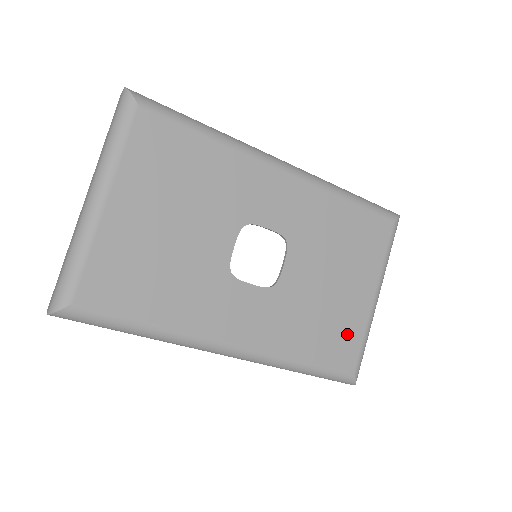
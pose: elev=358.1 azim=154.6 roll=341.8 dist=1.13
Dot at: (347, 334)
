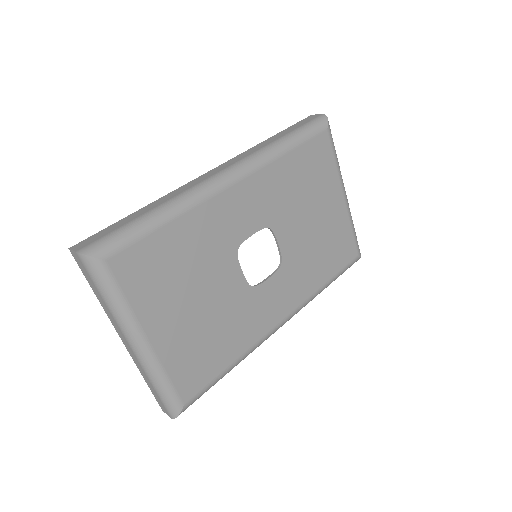
Dot at: (341, 239)
